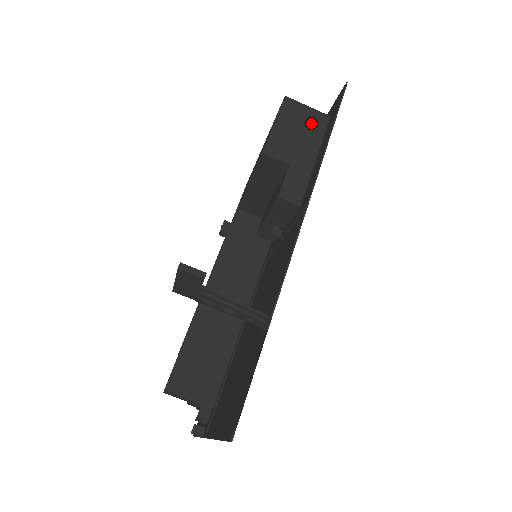
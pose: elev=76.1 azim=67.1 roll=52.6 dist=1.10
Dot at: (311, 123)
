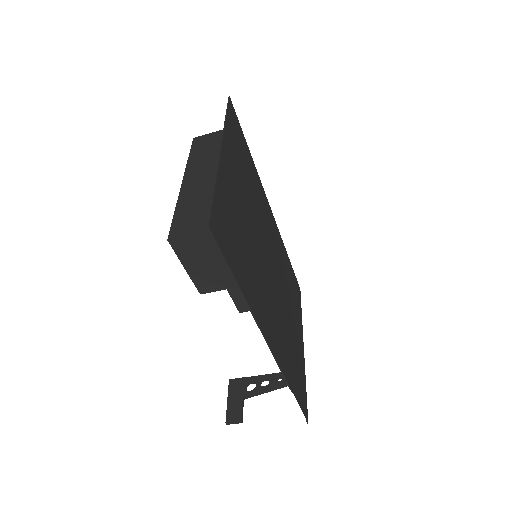
Dot at: (211, 247)
